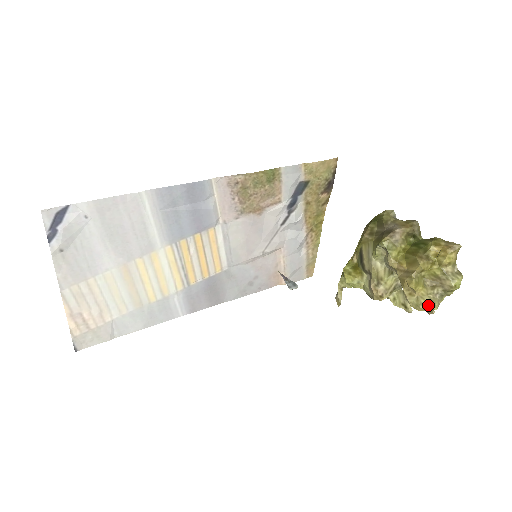
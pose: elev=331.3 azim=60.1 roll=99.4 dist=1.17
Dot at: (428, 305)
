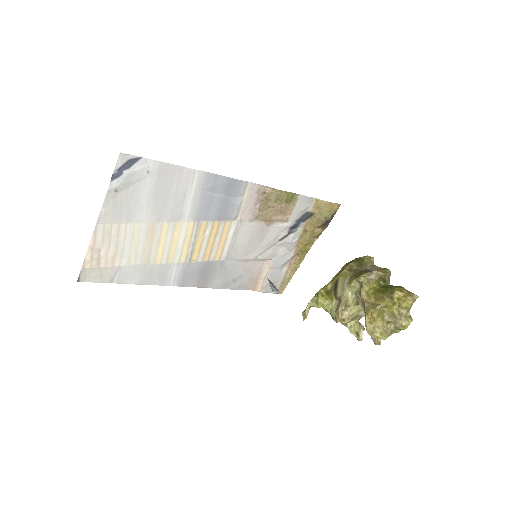
Dot at: (381, 334)
